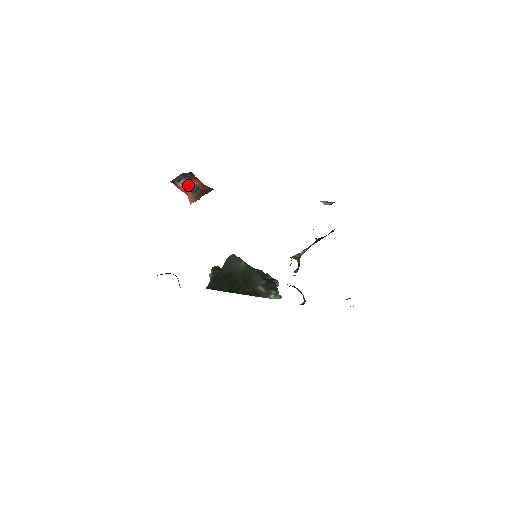
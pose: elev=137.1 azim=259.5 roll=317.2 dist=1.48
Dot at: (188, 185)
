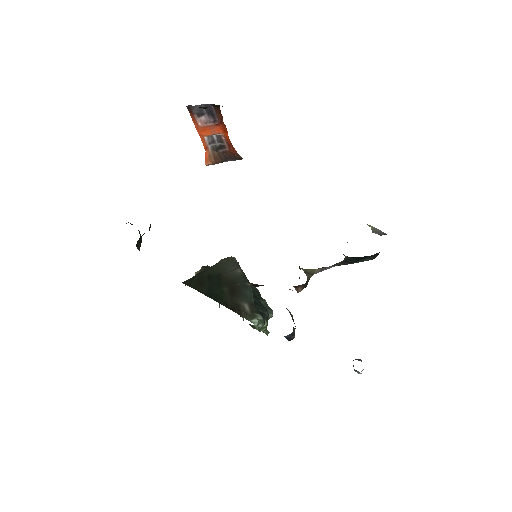
Dot at: (210, 131)
